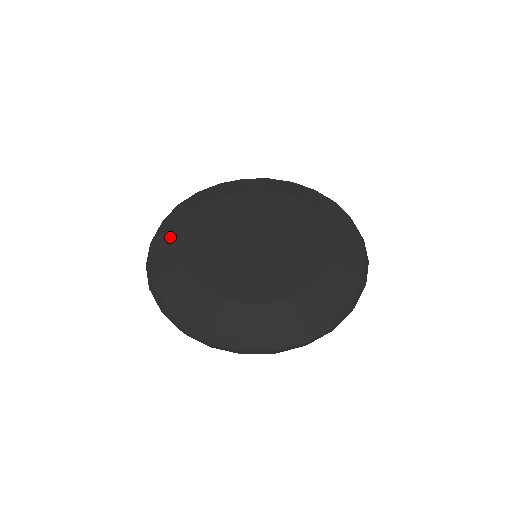
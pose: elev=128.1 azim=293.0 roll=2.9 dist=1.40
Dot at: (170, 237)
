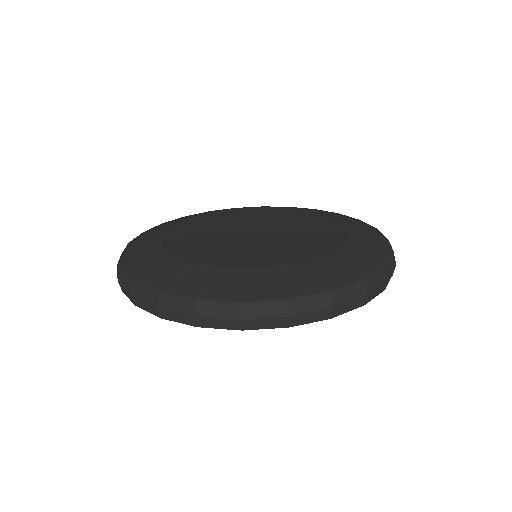
Dot at: (160, 265)
